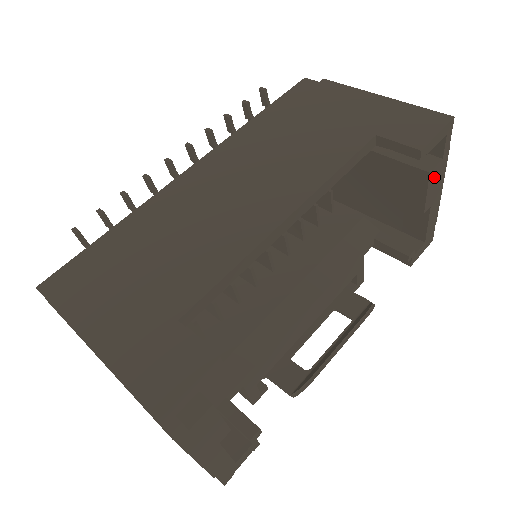
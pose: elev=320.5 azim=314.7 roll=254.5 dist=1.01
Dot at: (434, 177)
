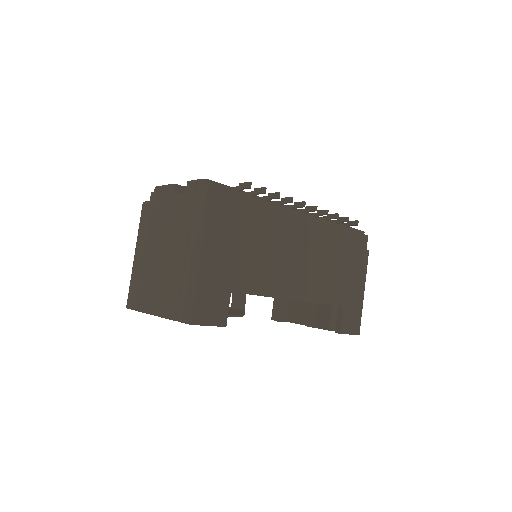
Dot at: occluded
